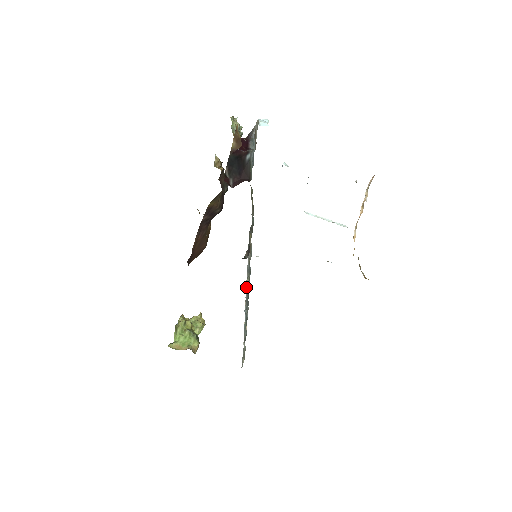
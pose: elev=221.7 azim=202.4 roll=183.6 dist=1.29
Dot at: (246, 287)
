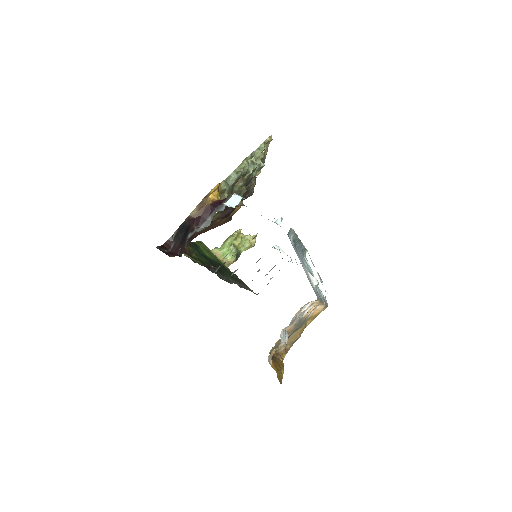
Dot at: occluded
